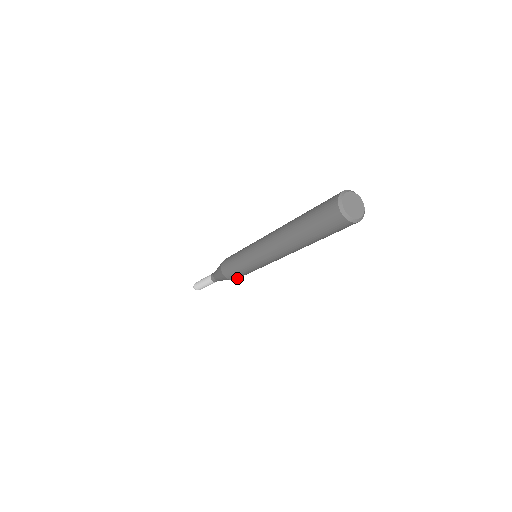
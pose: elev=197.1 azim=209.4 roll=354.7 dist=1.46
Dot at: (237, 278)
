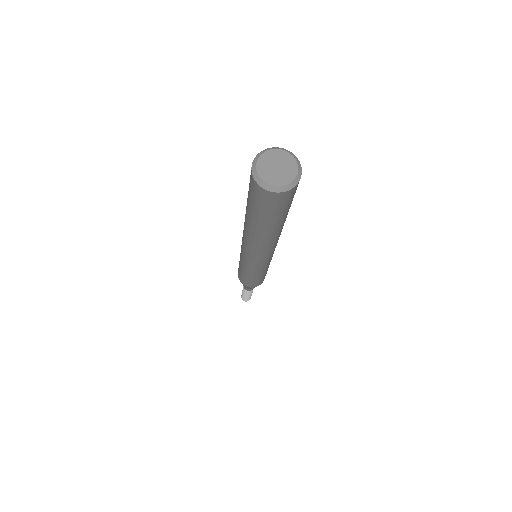
Dot at: (264, 278)
